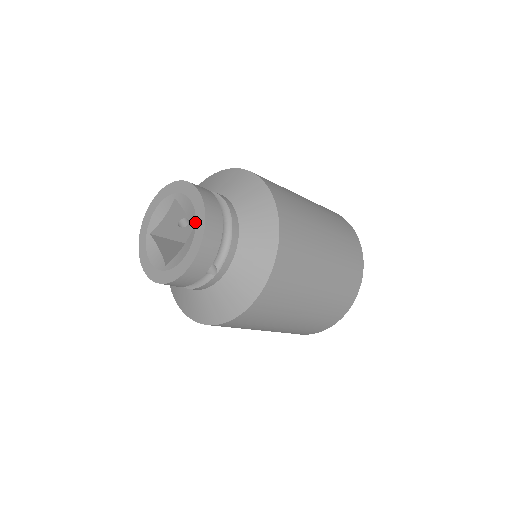
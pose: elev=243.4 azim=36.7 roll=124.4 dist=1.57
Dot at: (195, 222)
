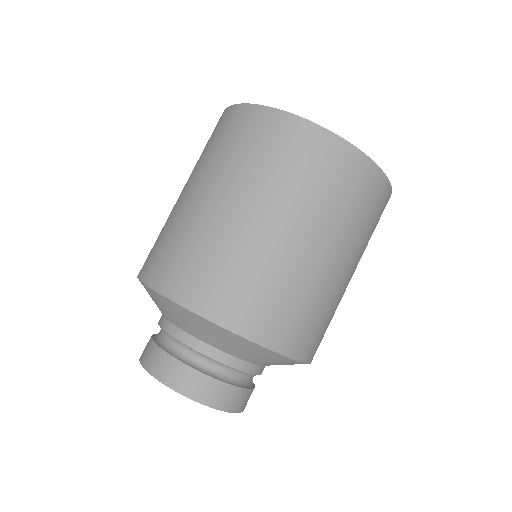
Dot at: occluded
